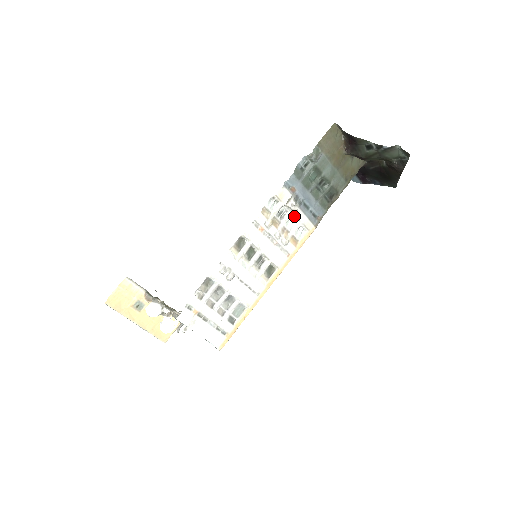
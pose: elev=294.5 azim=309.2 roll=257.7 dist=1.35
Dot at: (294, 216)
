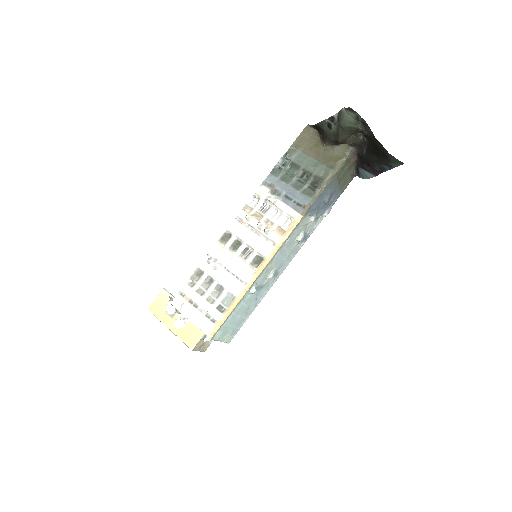
Dot at: (277, 208)
